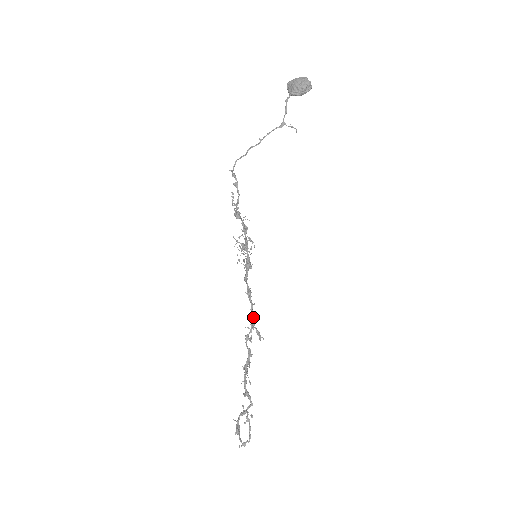
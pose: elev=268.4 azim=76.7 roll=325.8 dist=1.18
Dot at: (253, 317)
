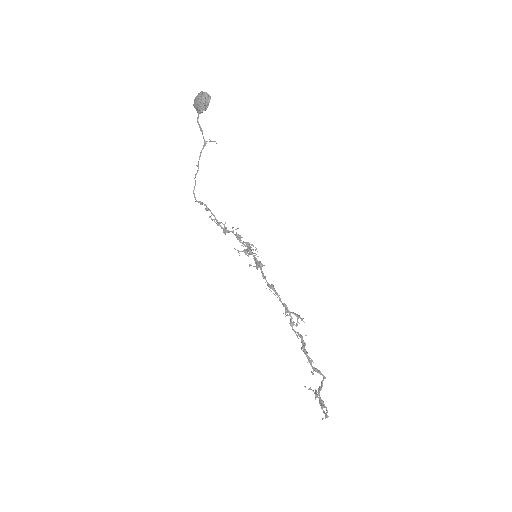
Dot at: (283, 306)
